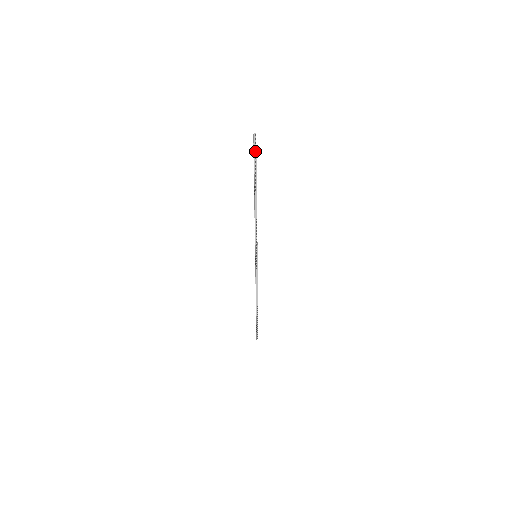
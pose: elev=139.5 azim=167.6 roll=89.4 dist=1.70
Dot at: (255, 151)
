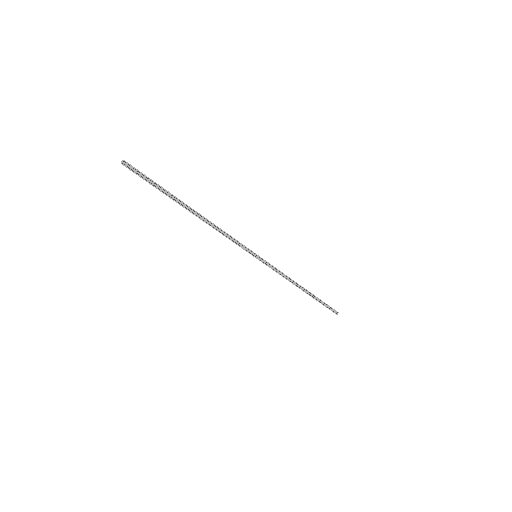
Dot at: (143, 175)
